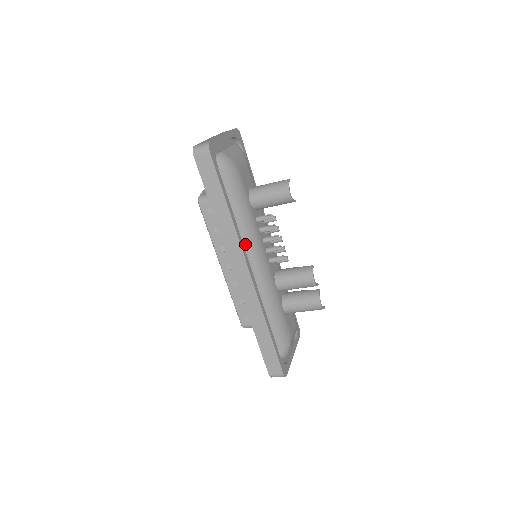
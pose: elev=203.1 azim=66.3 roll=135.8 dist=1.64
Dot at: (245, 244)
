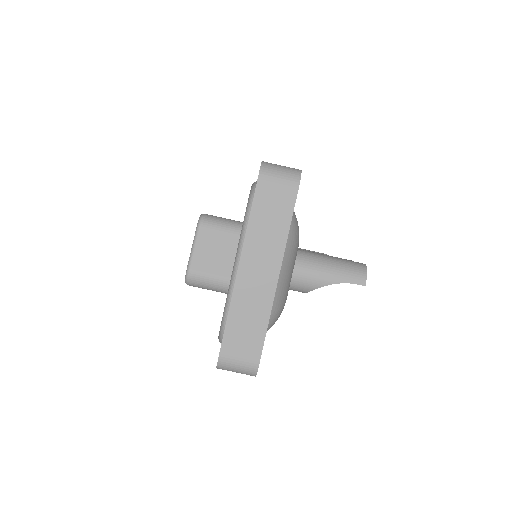
Dot at: occluded
